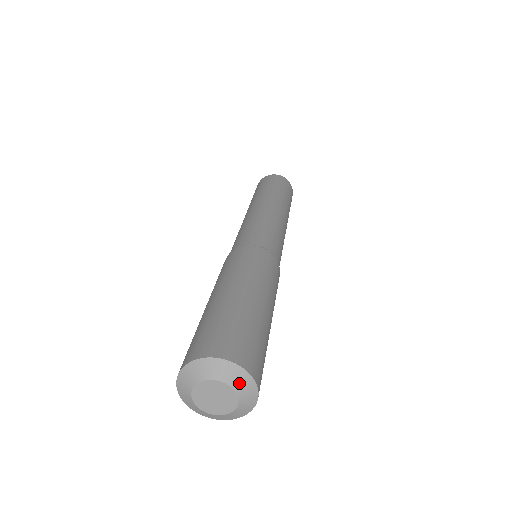
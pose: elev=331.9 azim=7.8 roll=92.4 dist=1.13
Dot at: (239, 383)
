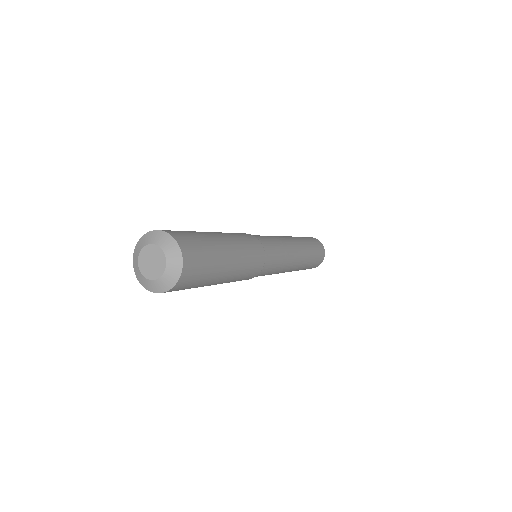
Dot at: (152, 239)
